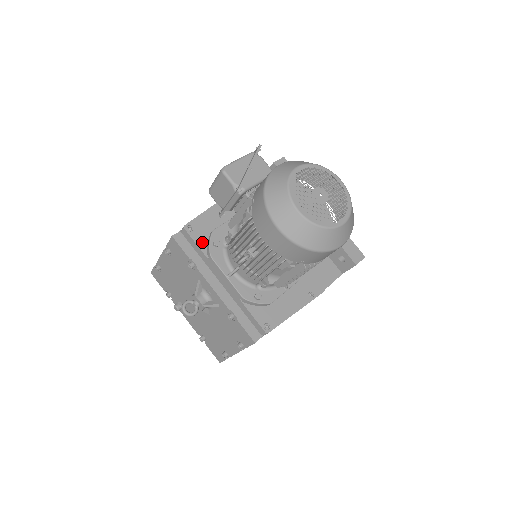
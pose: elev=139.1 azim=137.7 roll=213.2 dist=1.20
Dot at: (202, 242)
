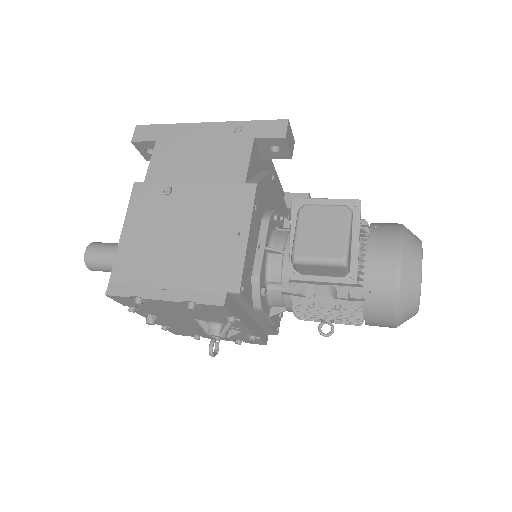
Dot at: (250, 295)
